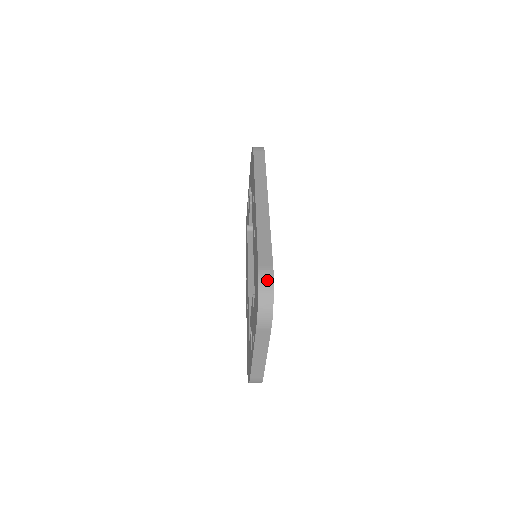
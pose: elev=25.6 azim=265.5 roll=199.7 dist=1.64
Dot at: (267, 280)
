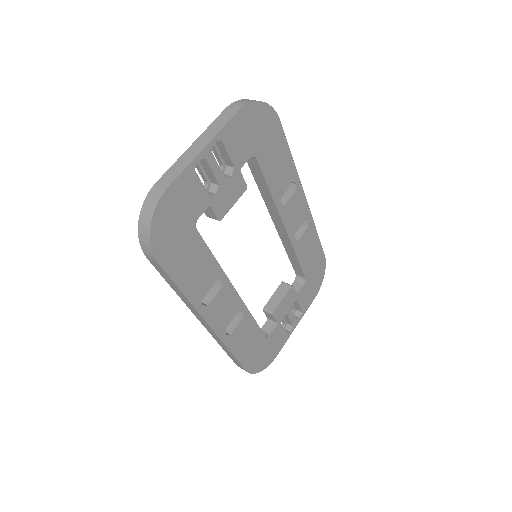
Dot at: occluded
